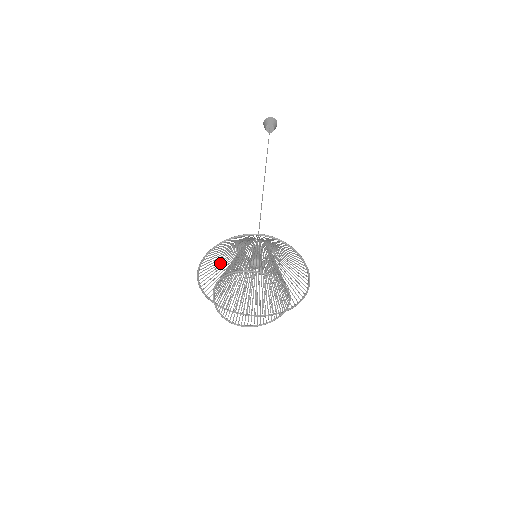
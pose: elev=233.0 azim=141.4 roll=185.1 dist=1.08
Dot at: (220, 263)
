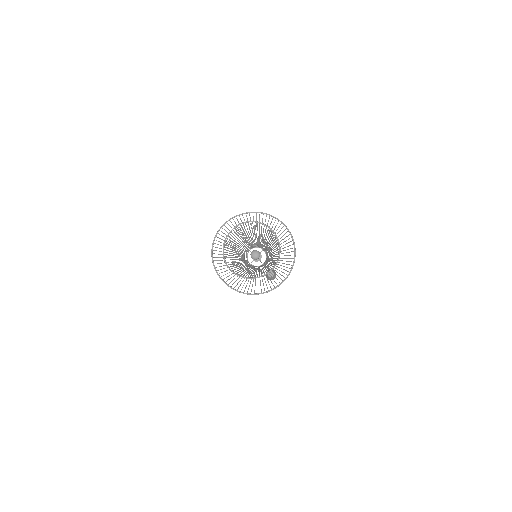
Dot at: (229, 257)
